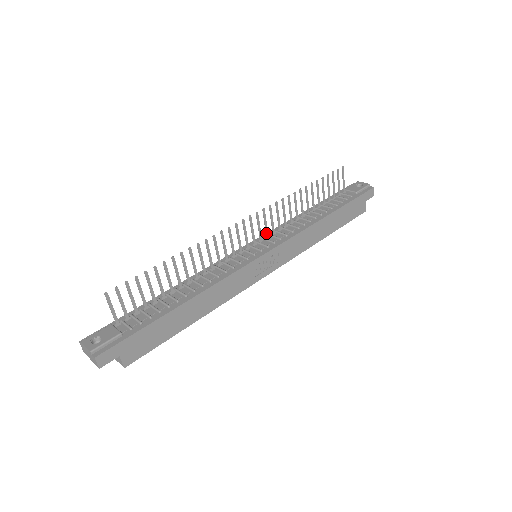
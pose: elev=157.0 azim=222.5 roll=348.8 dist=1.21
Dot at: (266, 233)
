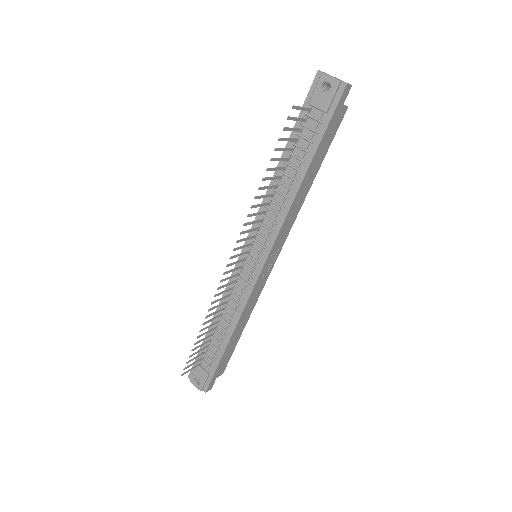
Dot at: (252, 238)
